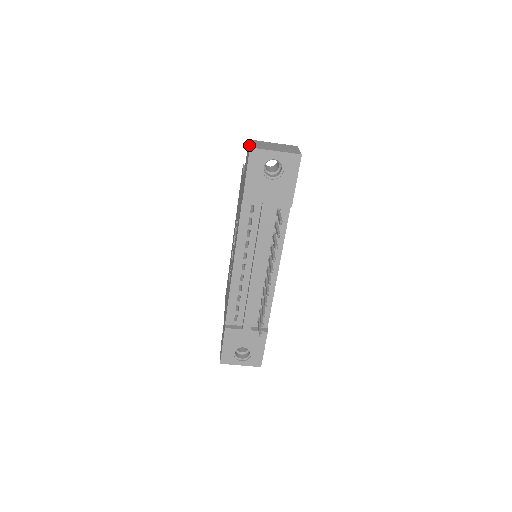
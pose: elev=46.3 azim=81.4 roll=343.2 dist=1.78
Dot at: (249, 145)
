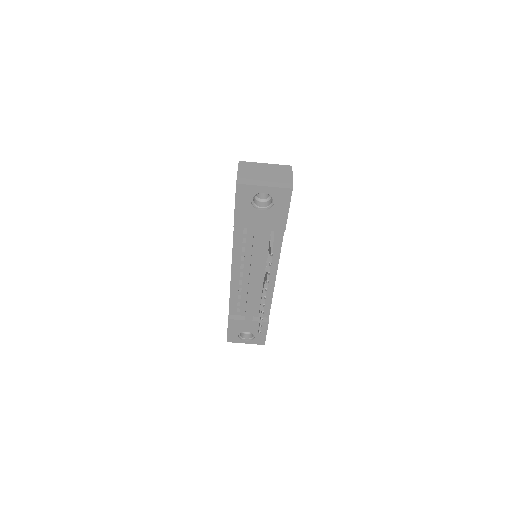
Dot at: occluded
